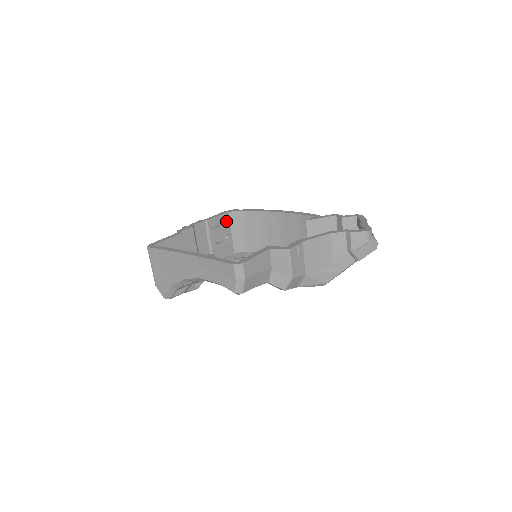
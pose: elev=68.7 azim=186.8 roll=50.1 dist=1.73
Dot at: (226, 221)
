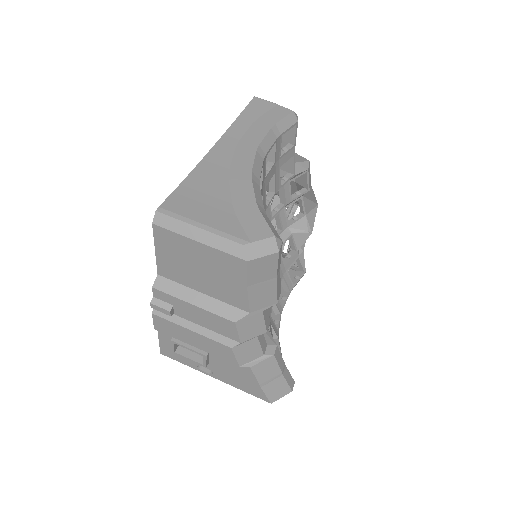
Dot at: occluded
